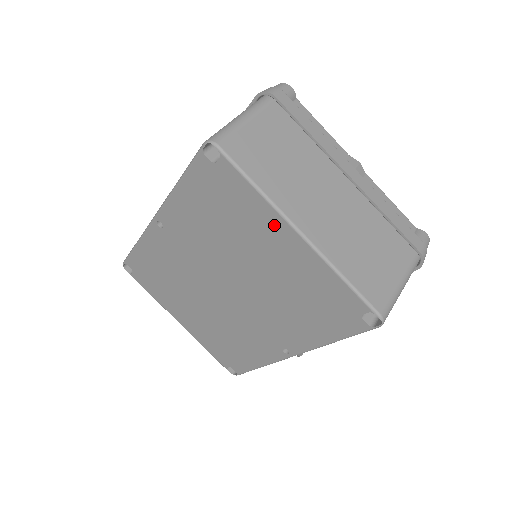
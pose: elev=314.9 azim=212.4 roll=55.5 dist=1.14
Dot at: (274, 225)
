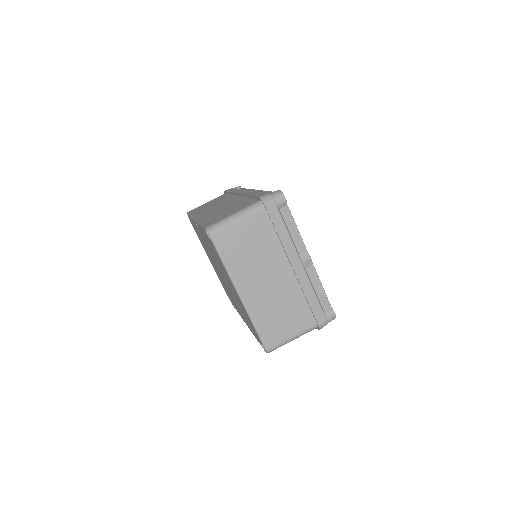
Dot at: (231, 282)
